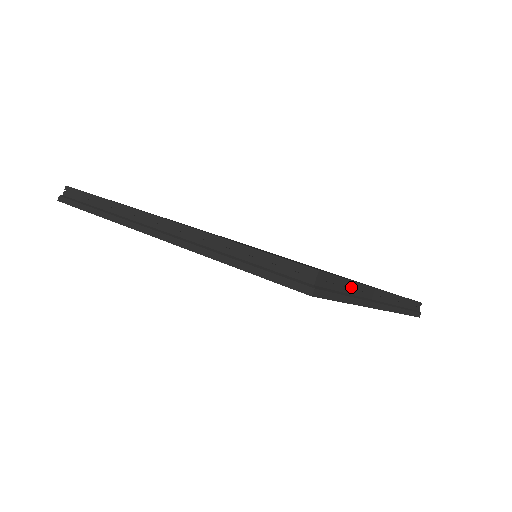
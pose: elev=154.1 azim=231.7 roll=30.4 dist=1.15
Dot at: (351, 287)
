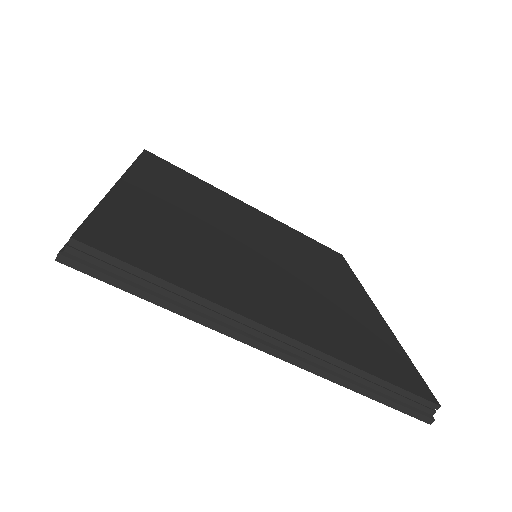
Dot at: (167, 288)
